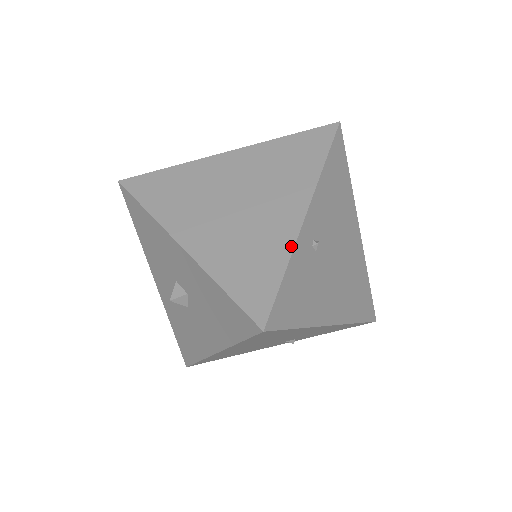
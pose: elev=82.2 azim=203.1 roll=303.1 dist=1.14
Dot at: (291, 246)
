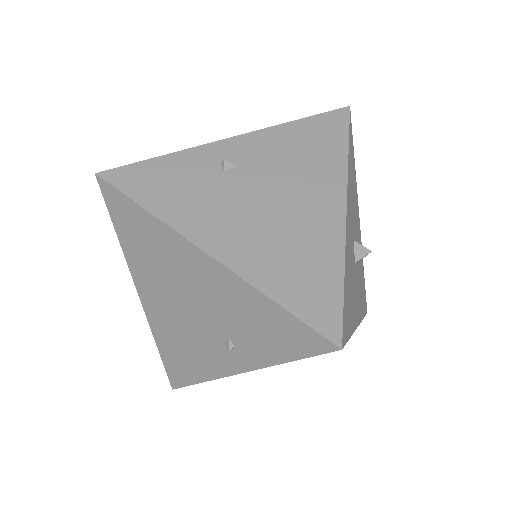
Dot at: (189, 149)
